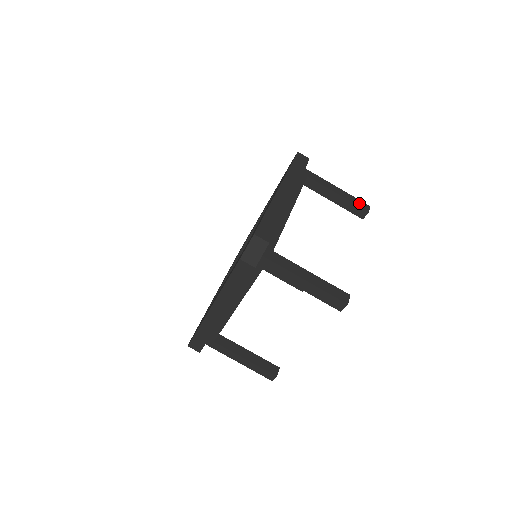
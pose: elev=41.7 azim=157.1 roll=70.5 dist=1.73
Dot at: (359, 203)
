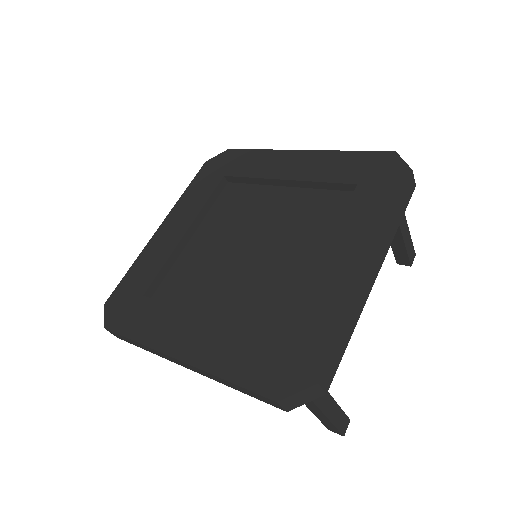
Dot at: (411, 251)
